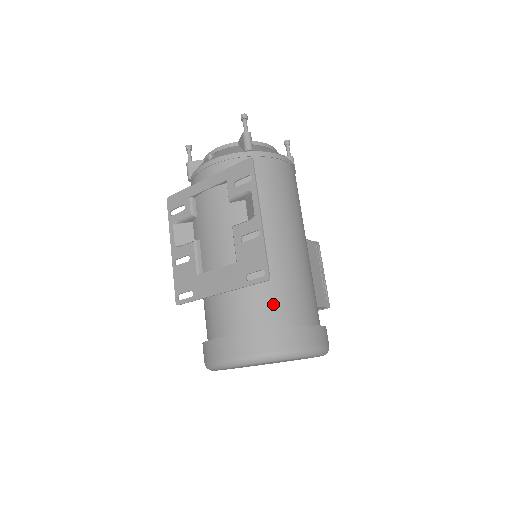
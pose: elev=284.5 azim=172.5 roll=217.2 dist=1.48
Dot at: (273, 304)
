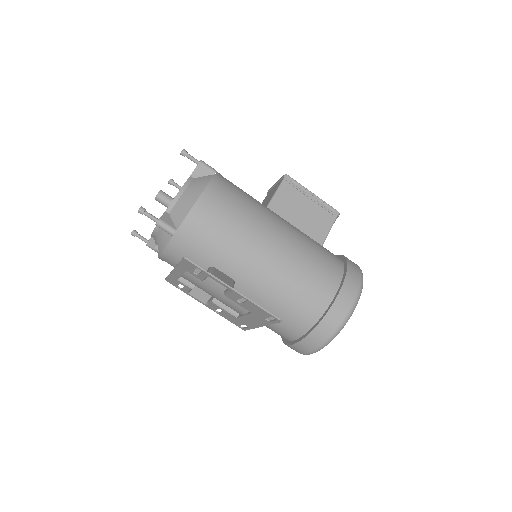
Dot at: (299, 312)
